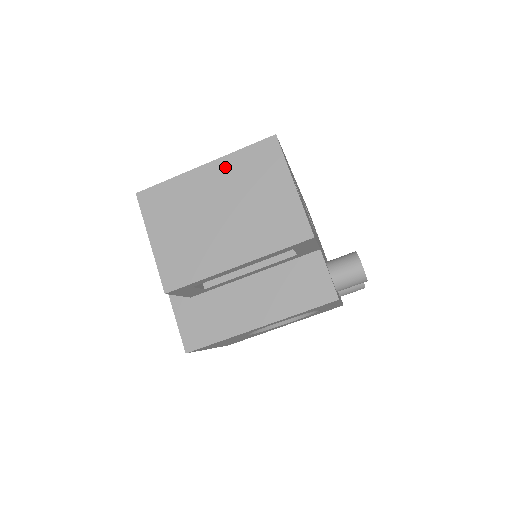
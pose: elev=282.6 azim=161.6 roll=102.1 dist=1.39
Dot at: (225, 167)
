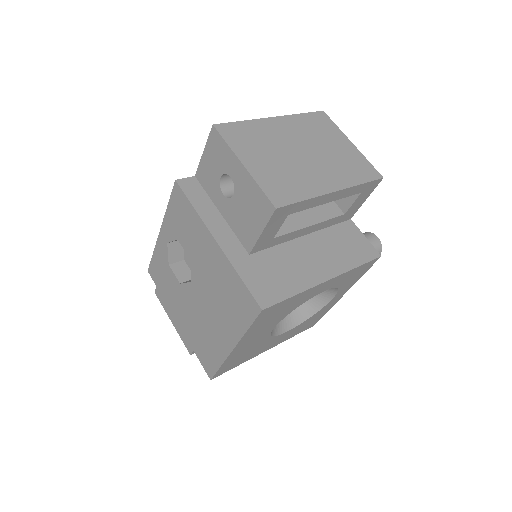
Dot at: (293, 122)
